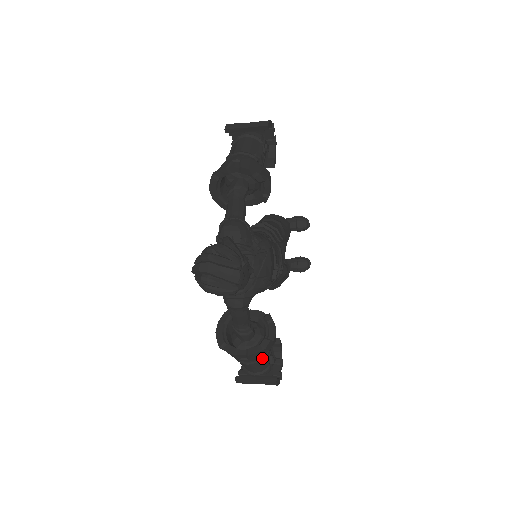
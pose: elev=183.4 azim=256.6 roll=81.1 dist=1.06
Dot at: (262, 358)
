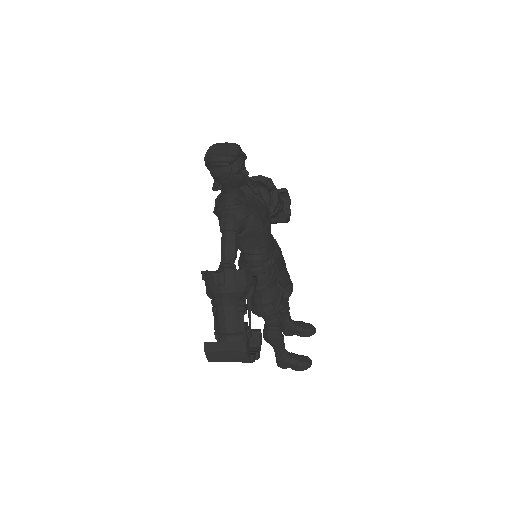
Dot at: (238, 299)
